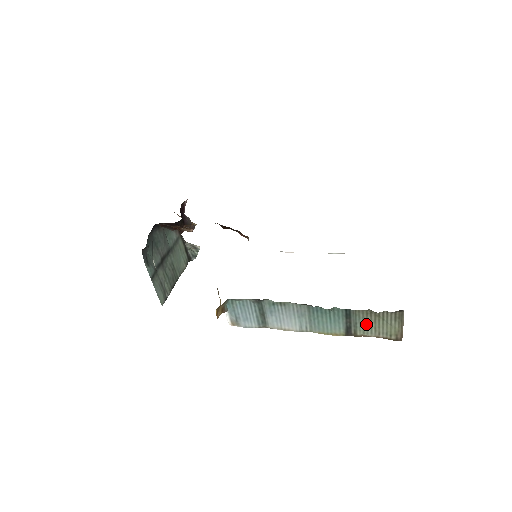
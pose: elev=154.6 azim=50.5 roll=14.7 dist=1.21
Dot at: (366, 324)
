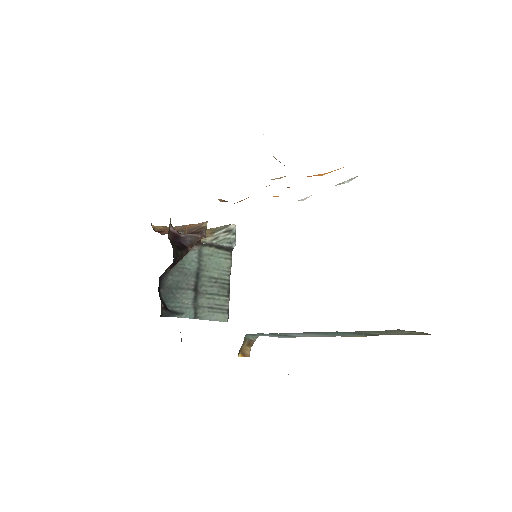
Dot at: (377, 333)
